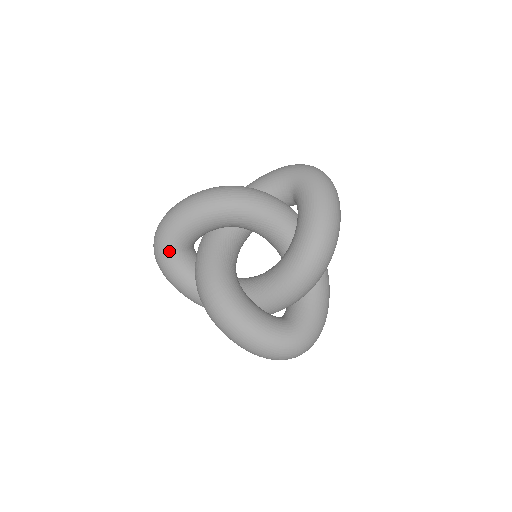
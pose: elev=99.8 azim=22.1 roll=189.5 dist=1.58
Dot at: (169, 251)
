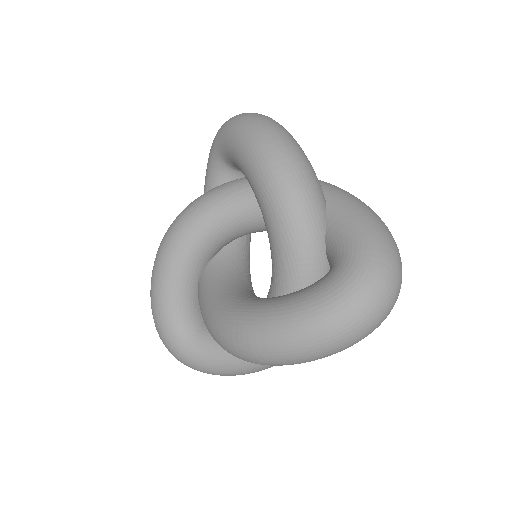
Dot at: (216, 148)
